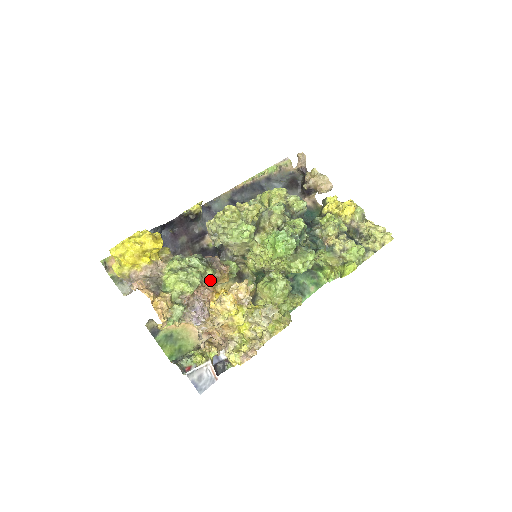
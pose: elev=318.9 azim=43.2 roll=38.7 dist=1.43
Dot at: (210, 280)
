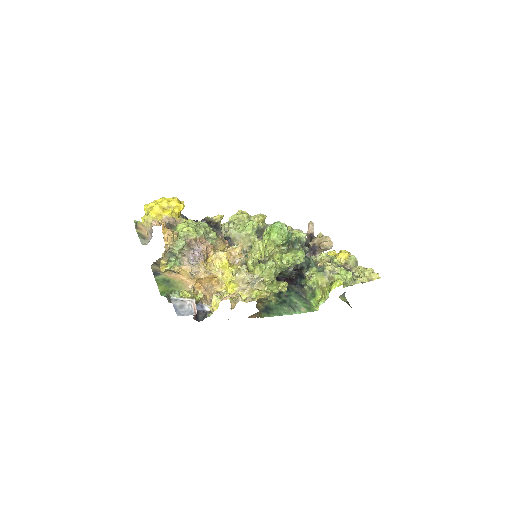
Dot at: (212, 241)
